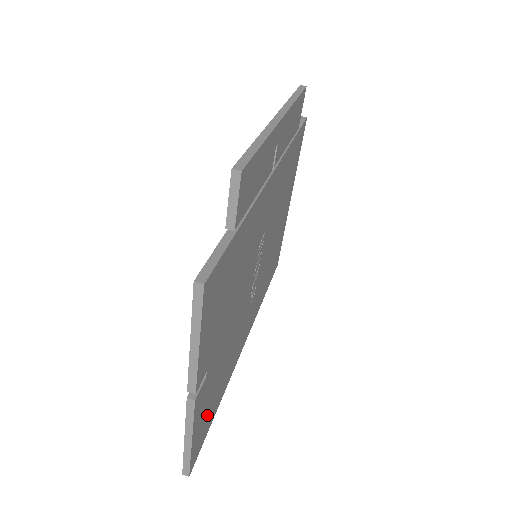
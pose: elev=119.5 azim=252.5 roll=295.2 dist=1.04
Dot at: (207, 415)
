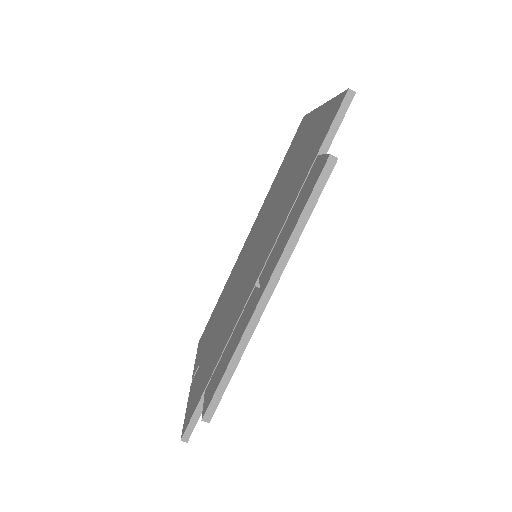
Dot at: occluded
